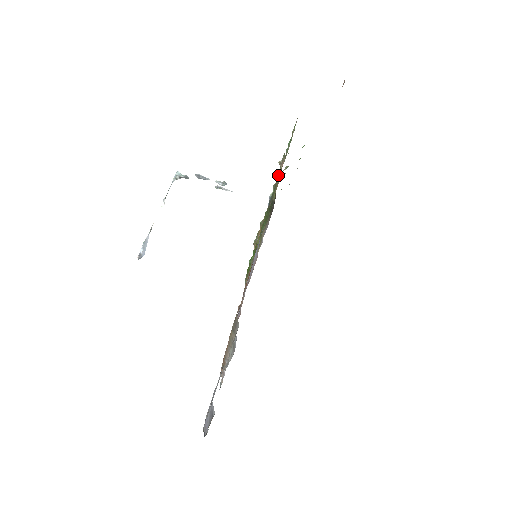
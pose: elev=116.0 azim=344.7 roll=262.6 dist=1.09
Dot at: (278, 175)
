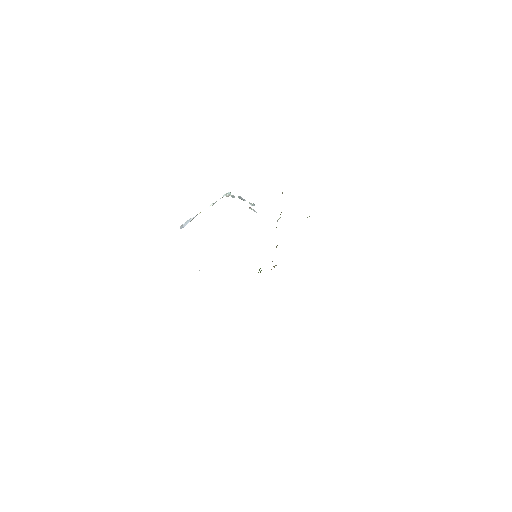
Dot at: occluded
